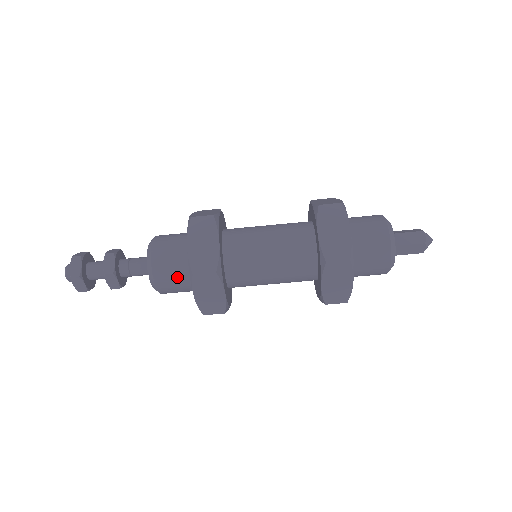
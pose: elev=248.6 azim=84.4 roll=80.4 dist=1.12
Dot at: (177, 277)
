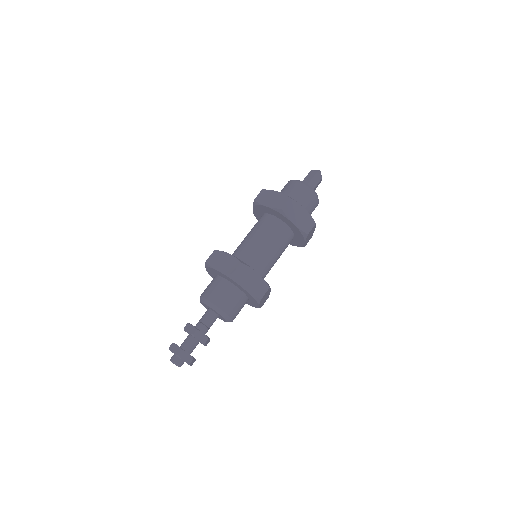
Dot at: (228, 295)
